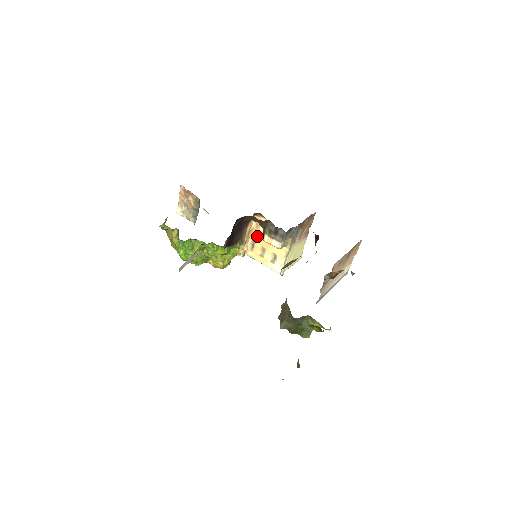
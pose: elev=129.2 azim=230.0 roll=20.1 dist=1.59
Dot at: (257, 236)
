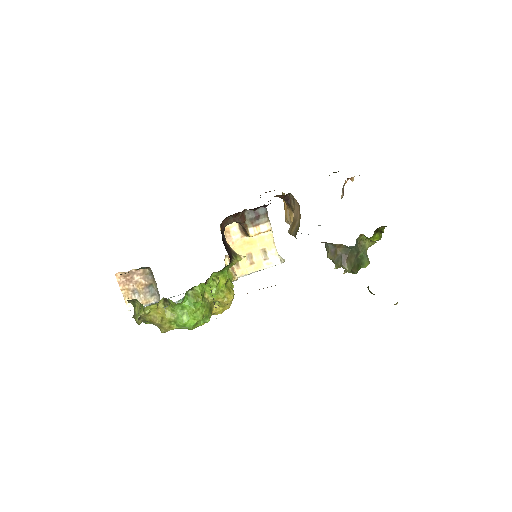
Dot at: (235, 248)
